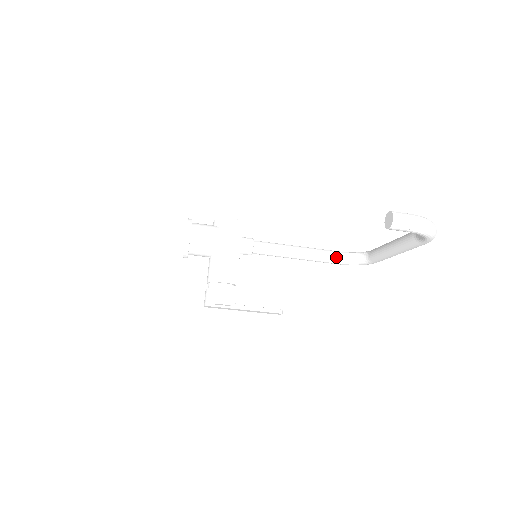
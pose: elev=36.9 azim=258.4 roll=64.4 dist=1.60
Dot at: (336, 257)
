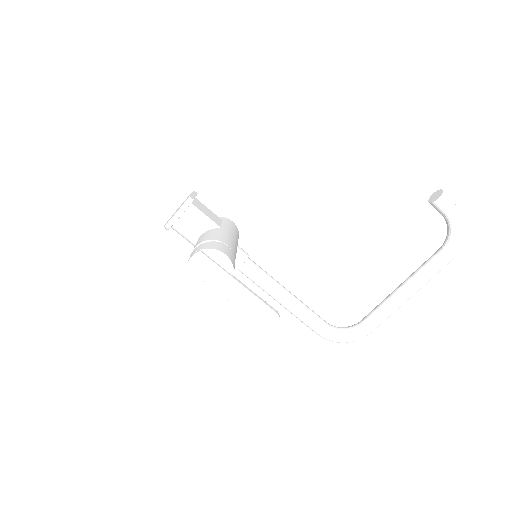
Dot at: (323, 320)
